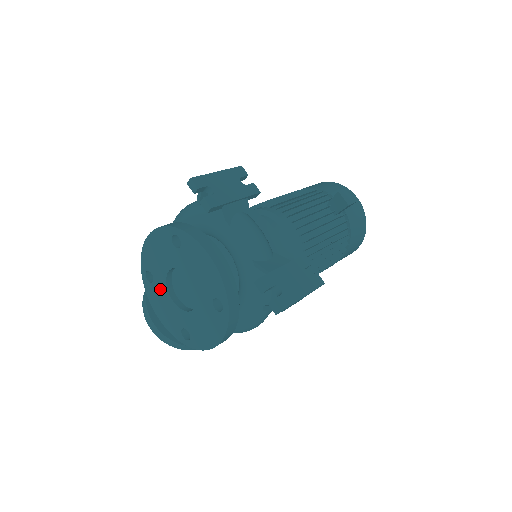
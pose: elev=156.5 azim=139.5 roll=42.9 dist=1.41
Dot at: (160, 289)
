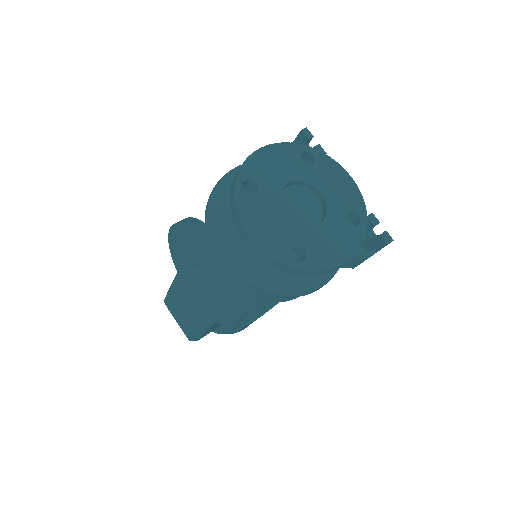
Dot at: (267, 201)
